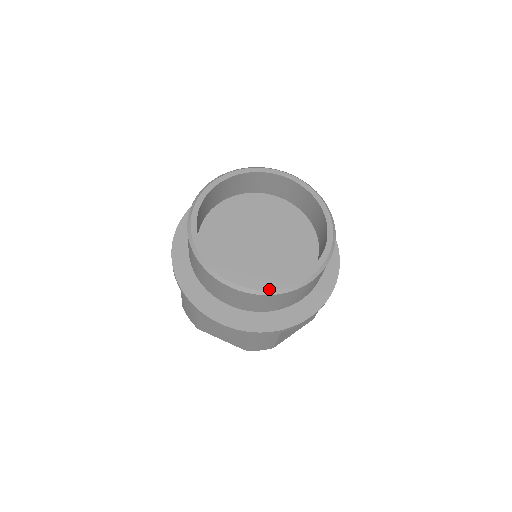
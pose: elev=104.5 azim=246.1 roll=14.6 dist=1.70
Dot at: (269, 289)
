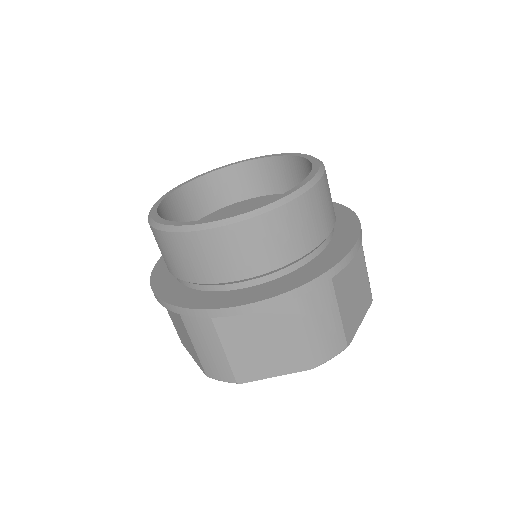
Dot at: (178, 225)
